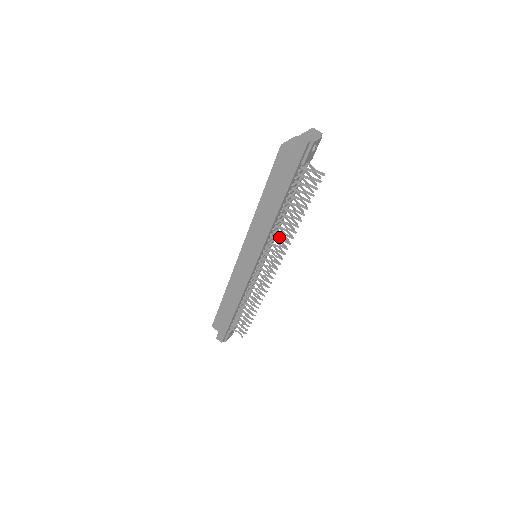
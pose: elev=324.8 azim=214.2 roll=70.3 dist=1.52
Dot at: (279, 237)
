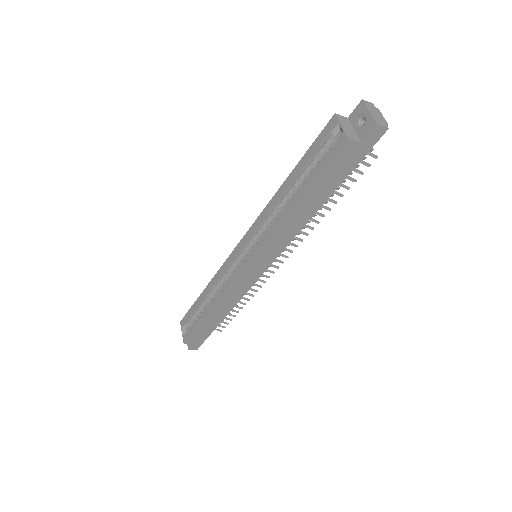
Dot at: occluded
